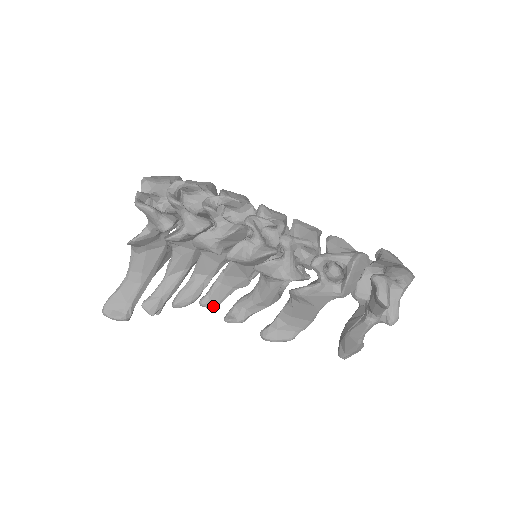
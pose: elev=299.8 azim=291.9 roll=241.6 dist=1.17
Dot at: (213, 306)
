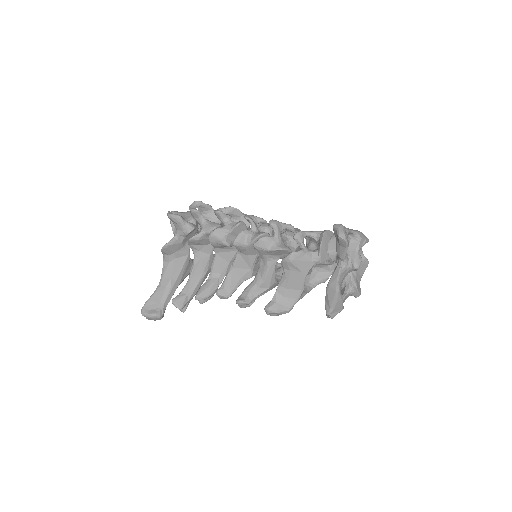
Dot at: (227, 295)
